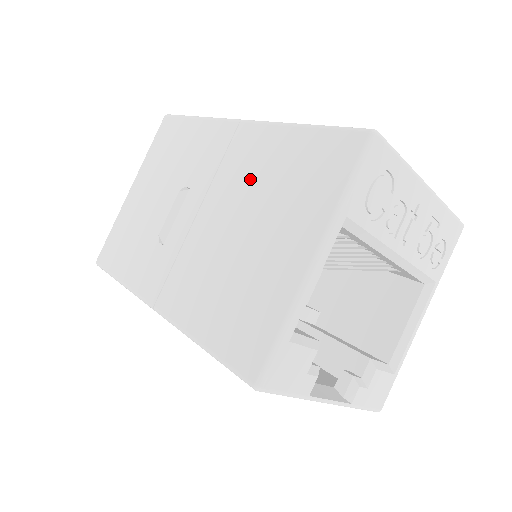
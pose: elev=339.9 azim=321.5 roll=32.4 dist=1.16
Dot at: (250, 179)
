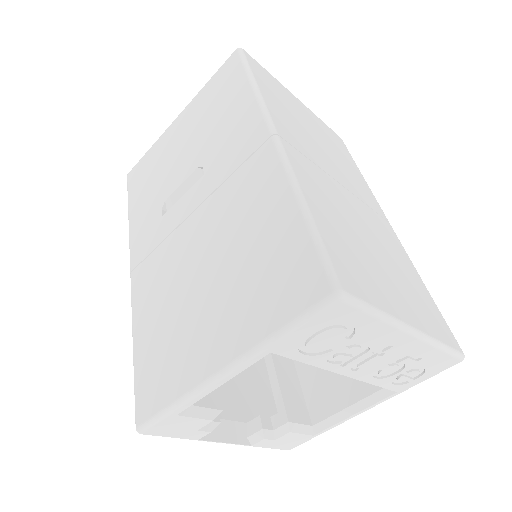
Dot at: (237, 223)
